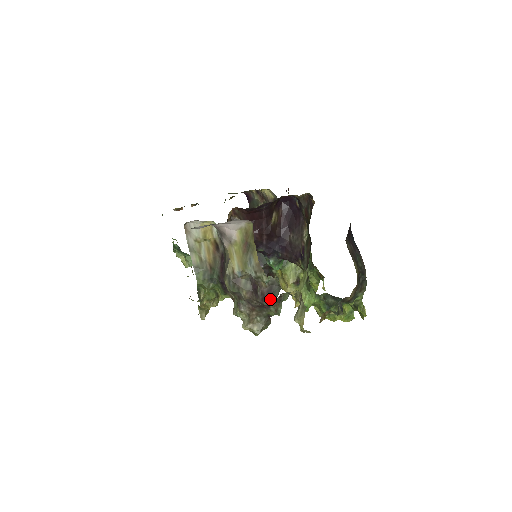
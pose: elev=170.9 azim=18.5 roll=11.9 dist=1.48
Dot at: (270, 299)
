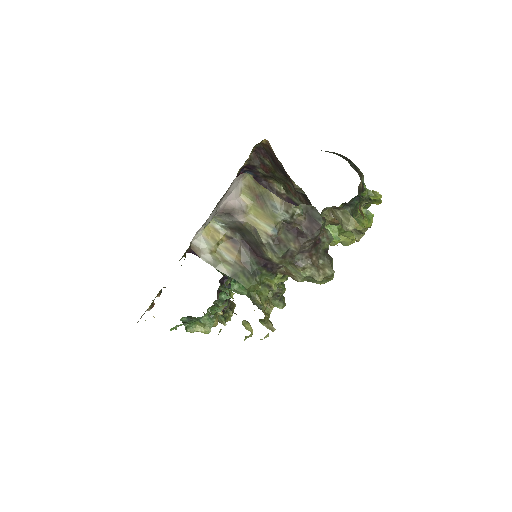
Dot at: (317, 225)
